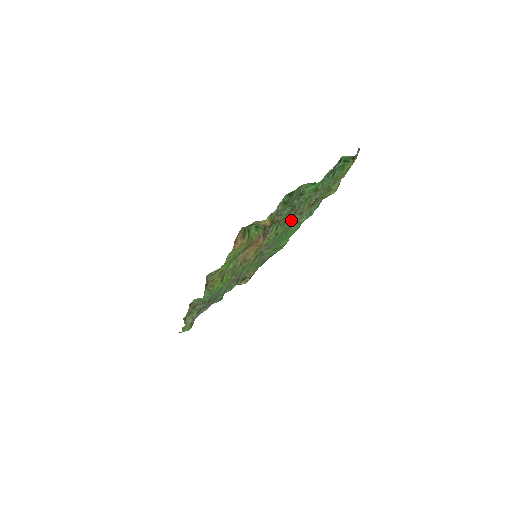
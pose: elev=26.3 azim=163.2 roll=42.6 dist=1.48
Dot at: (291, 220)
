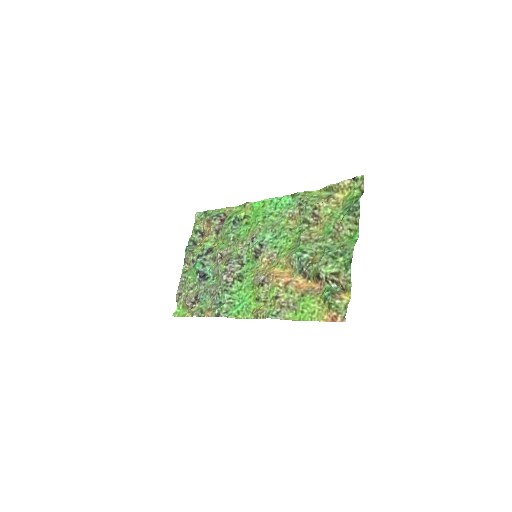
Dot at: (293, 230)
